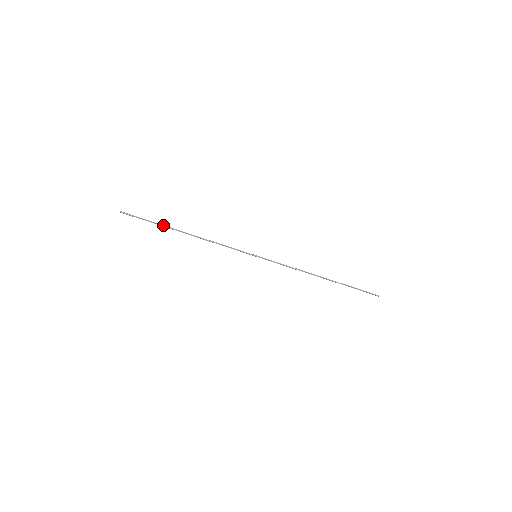
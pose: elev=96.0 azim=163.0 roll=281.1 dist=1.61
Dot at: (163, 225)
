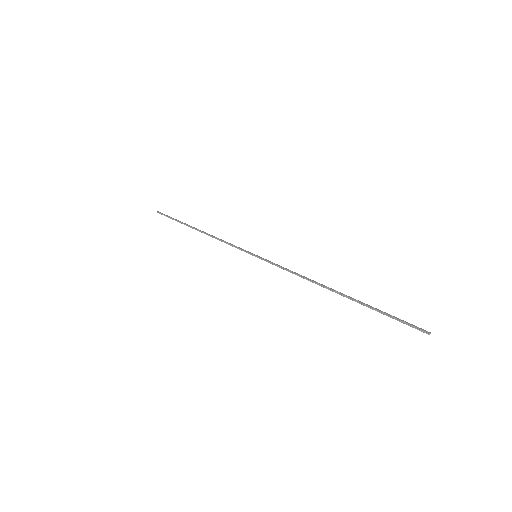
Dot at: (182, 223)
